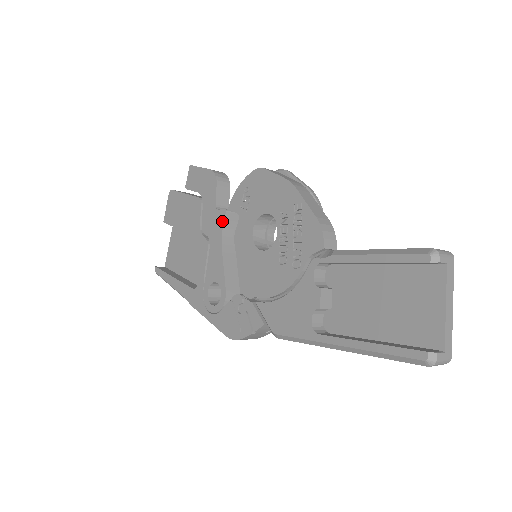
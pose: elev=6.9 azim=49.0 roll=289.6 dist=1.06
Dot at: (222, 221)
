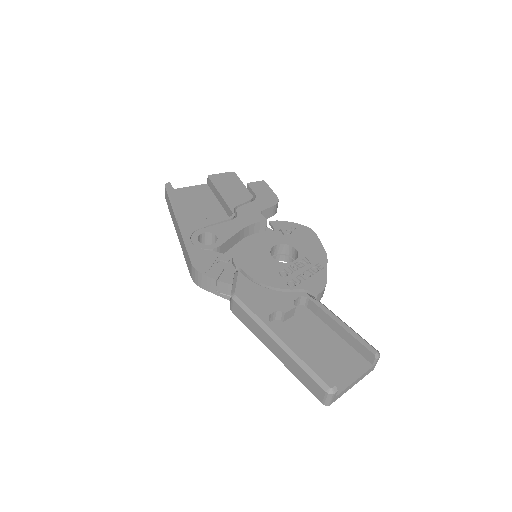
Dot at: (258, 220)
